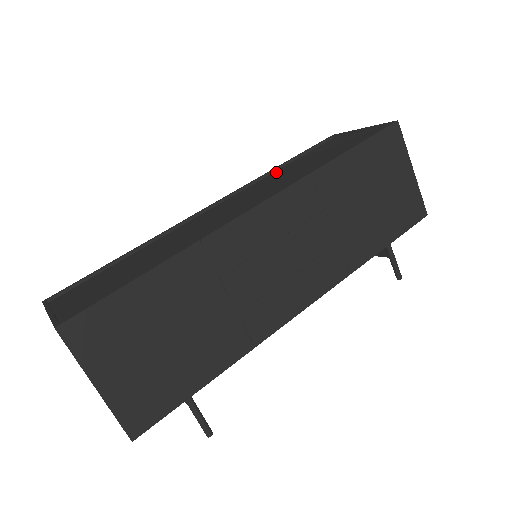
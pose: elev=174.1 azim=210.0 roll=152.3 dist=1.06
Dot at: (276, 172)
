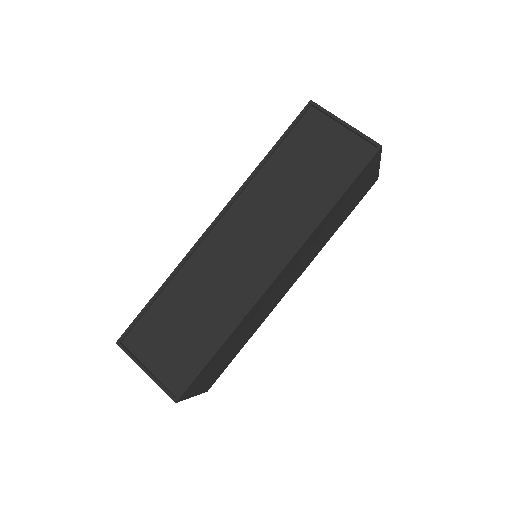
Dot at: (265, 173)
